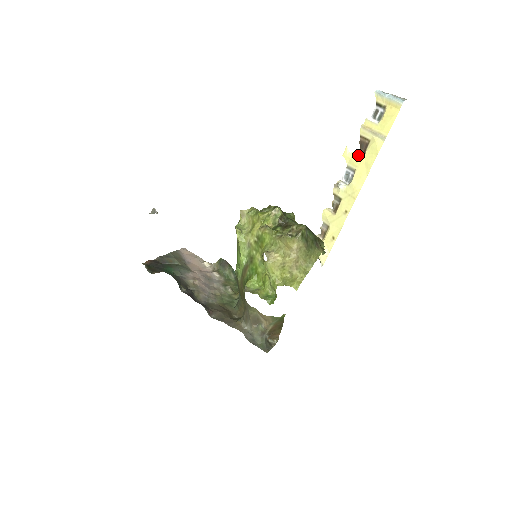
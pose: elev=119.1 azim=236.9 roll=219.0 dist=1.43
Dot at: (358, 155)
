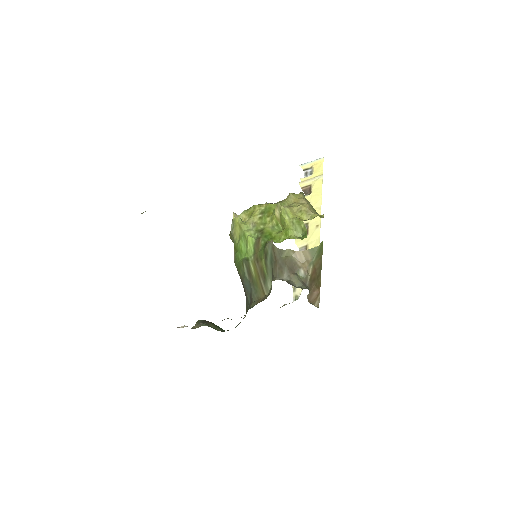
Dot at: (306, 195)
